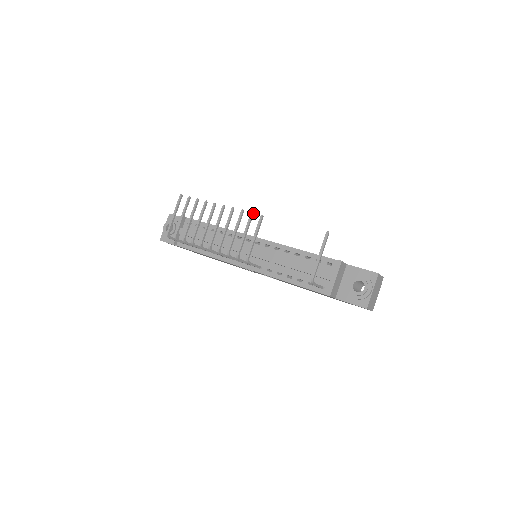
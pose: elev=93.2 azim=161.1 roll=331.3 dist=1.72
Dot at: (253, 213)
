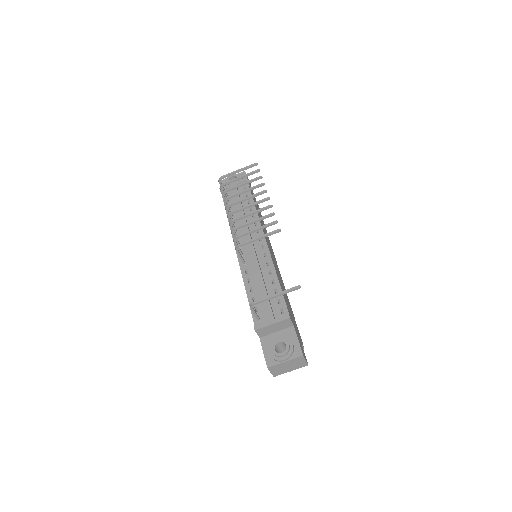
Dot at: occluded
